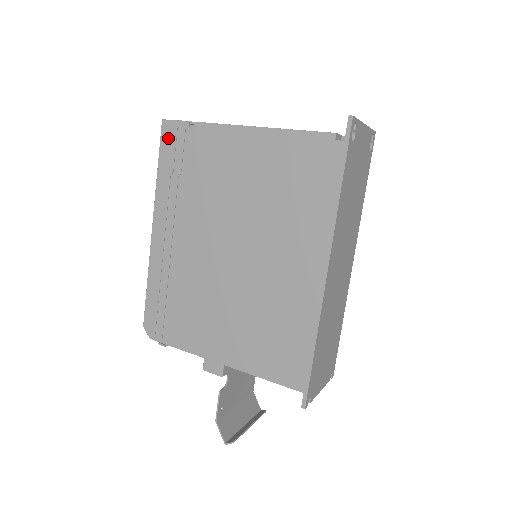
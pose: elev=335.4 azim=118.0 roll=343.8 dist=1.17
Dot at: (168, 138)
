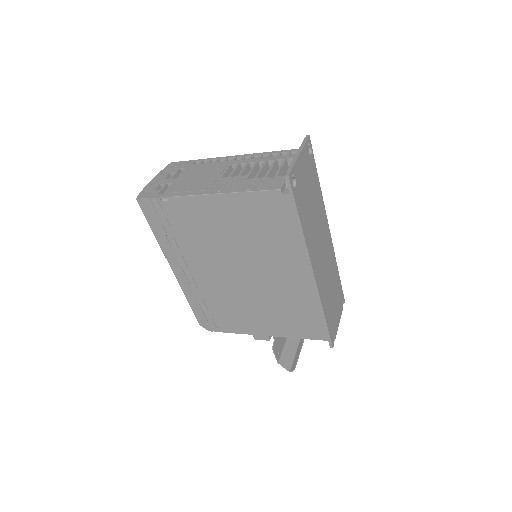
Dot at: (149, 211)
